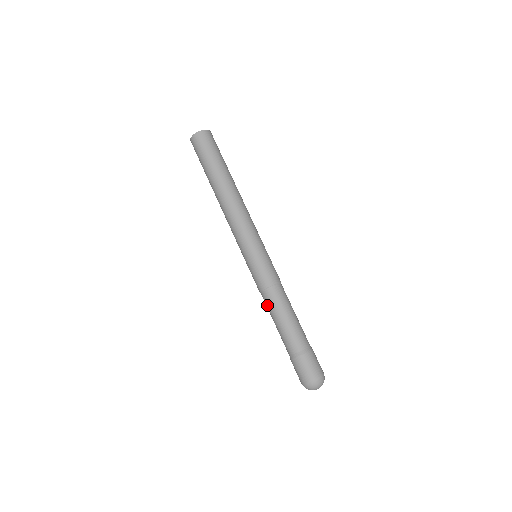
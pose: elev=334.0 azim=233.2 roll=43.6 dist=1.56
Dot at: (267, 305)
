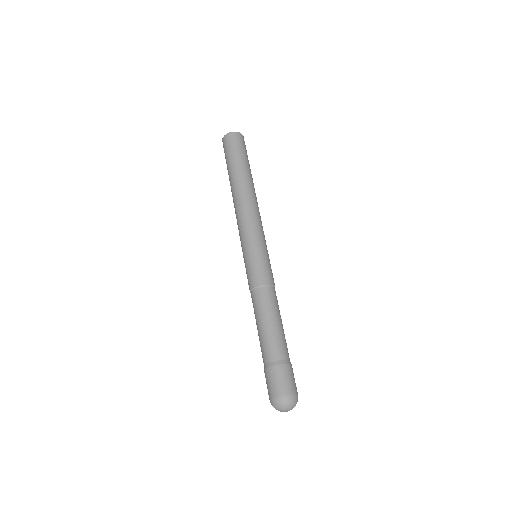
Dot at: (253, 306)
